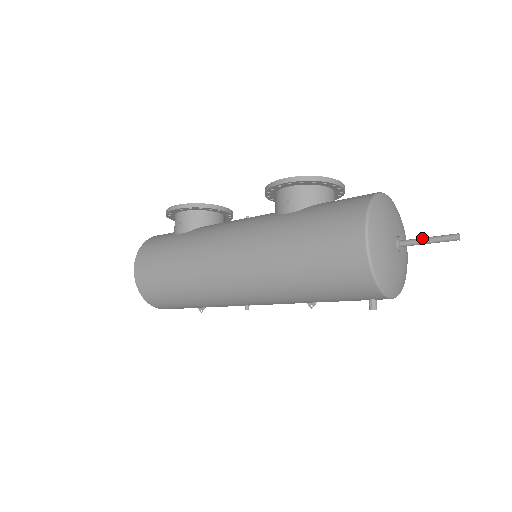
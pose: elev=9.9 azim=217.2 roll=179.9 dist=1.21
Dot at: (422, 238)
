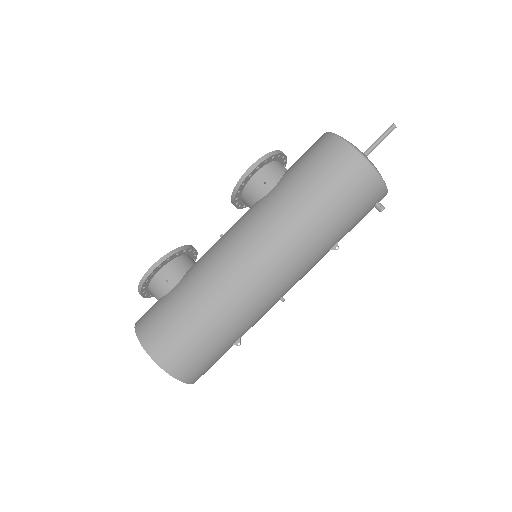
Dot at: (374, 142)
